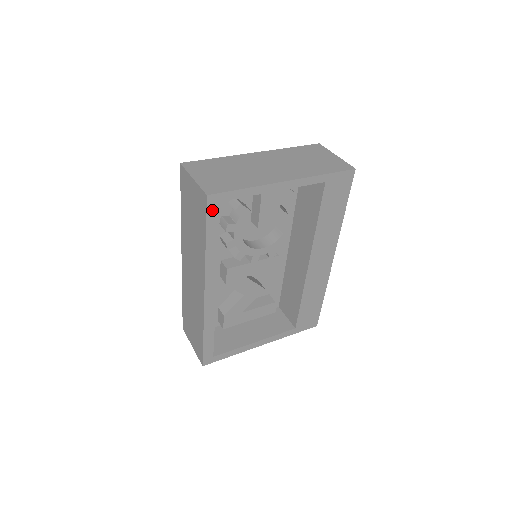
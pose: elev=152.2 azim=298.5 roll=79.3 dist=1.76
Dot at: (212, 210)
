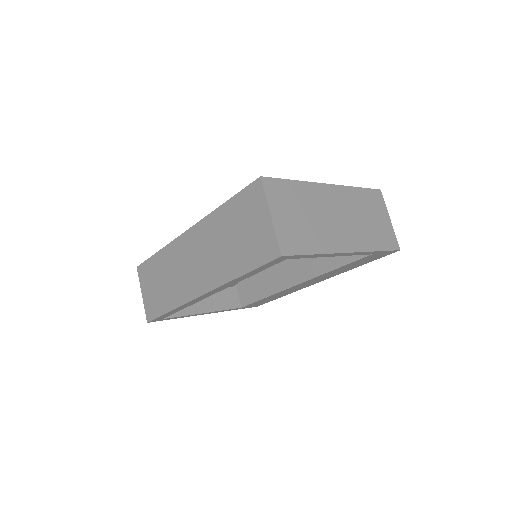
Dot at: (273, 262)
